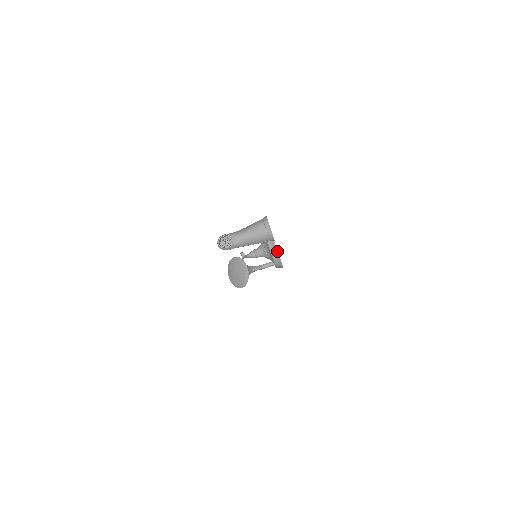
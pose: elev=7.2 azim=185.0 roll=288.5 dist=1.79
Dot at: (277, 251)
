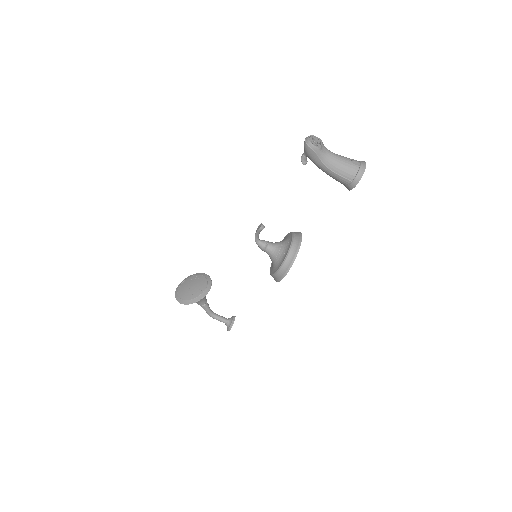
Dot at: occluded
